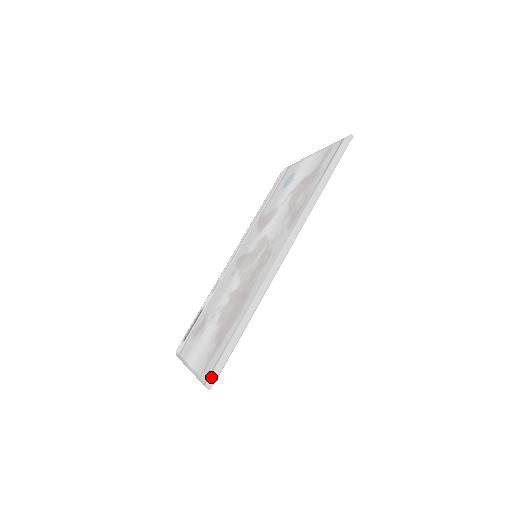
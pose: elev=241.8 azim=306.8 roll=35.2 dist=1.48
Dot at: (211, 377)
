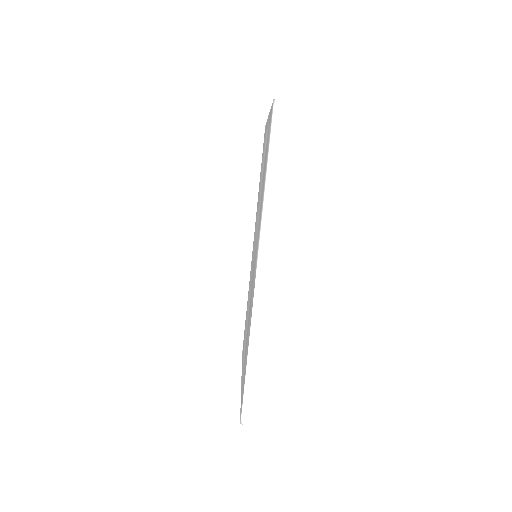
Dot at: occluded
